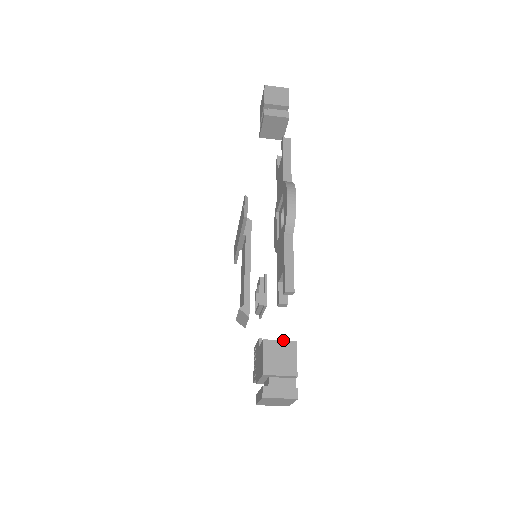
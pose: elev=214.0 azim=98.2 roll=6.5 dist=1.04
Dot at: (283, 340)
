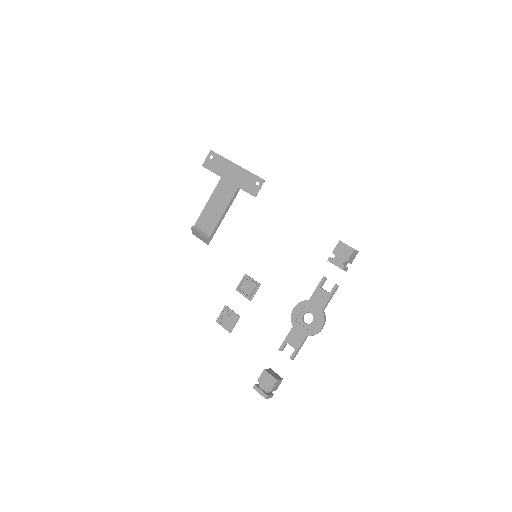
Dot at: (281, 379)
